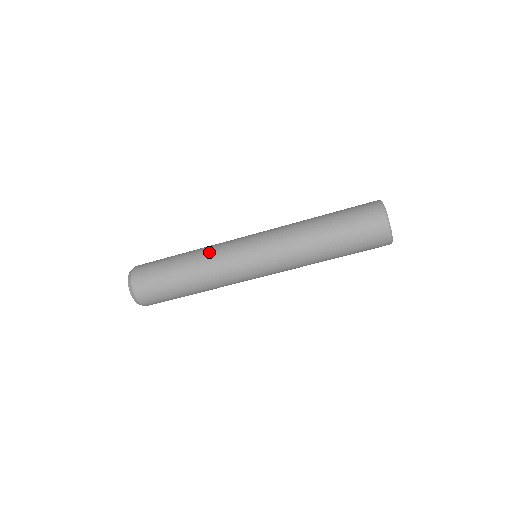
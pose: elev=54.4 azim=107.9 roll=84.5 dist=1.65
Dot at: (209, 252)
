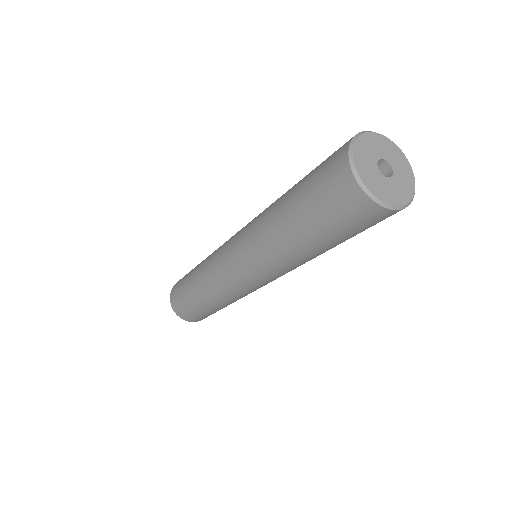
Dot at: (205, 267)
